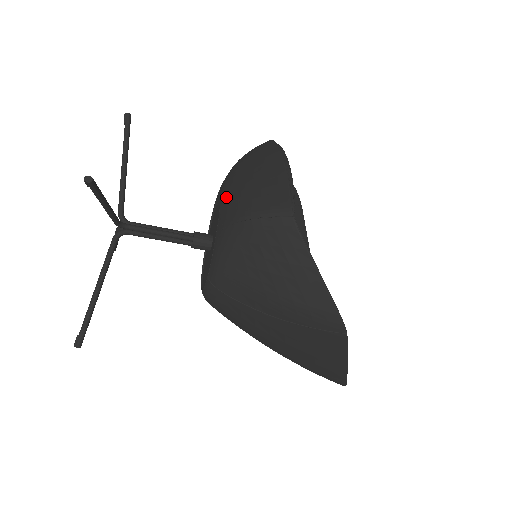
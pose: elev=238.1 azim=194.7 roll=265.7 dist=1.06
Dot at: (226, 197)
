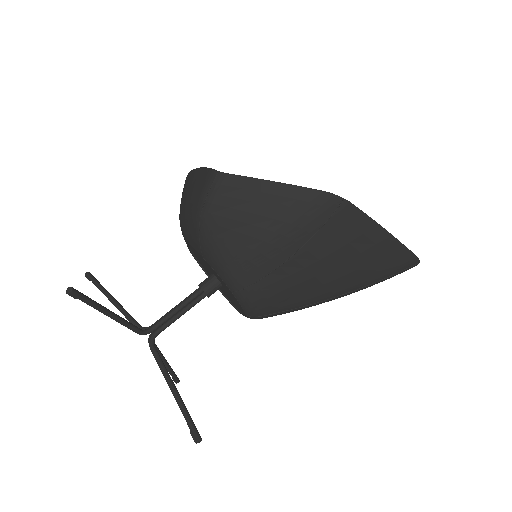
Dot at: (186, 234)
